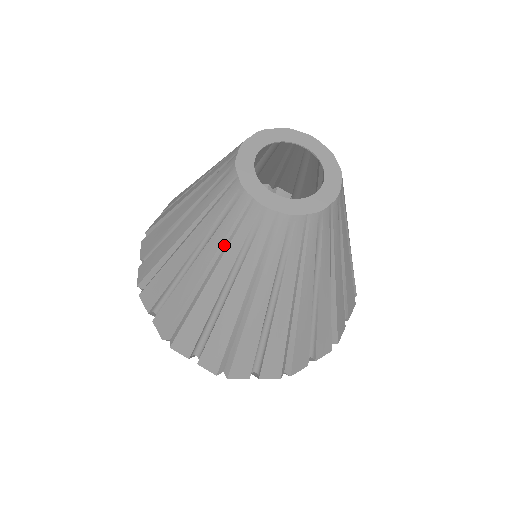
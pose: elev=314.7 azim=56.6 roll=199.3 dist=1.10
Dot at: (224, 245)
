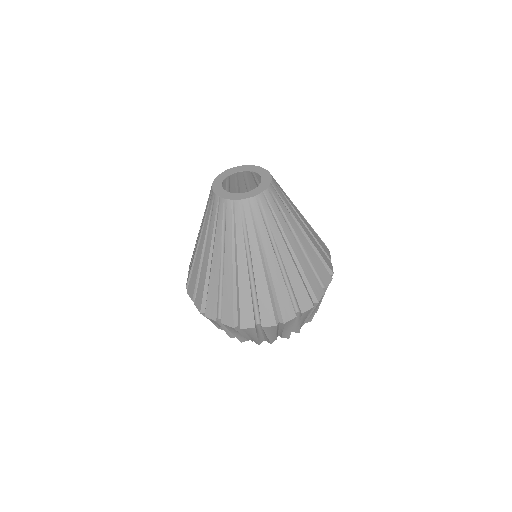
Dot at: (257, 235)
